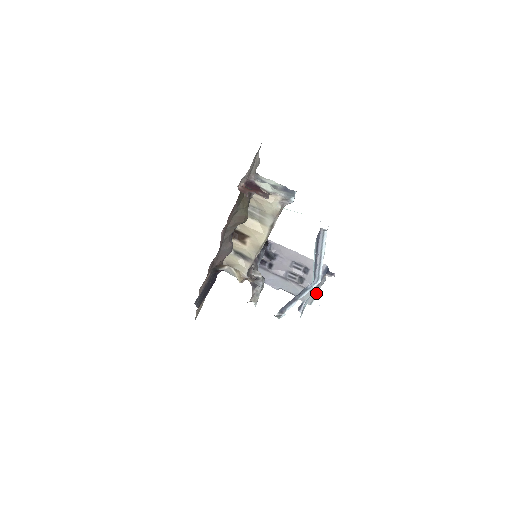
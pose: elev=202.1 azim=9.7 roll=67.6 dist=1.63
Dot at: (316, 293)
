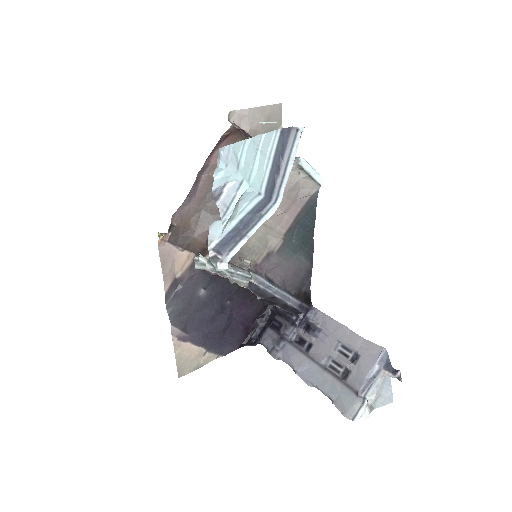
Dot at: (364, 400)
